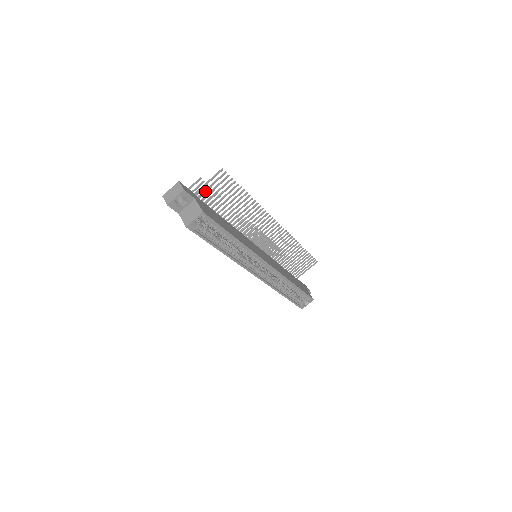
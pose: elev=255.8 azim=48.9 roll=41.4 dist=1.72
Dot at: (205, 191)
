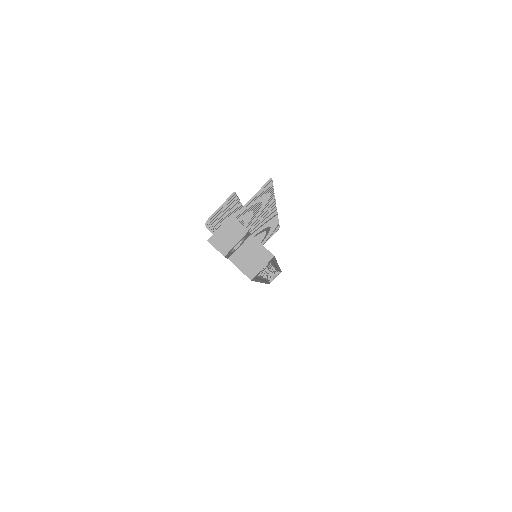
Dot at: (244, 211)
